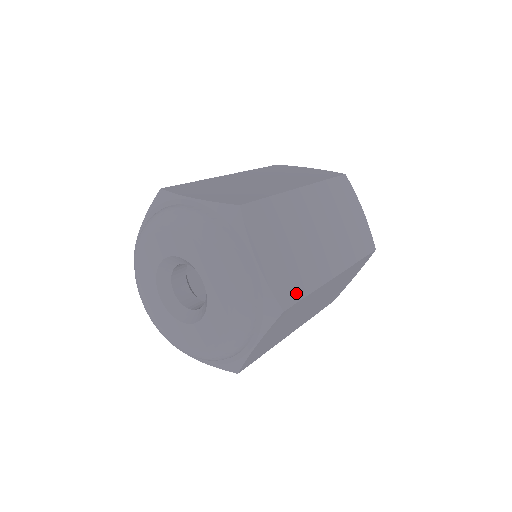
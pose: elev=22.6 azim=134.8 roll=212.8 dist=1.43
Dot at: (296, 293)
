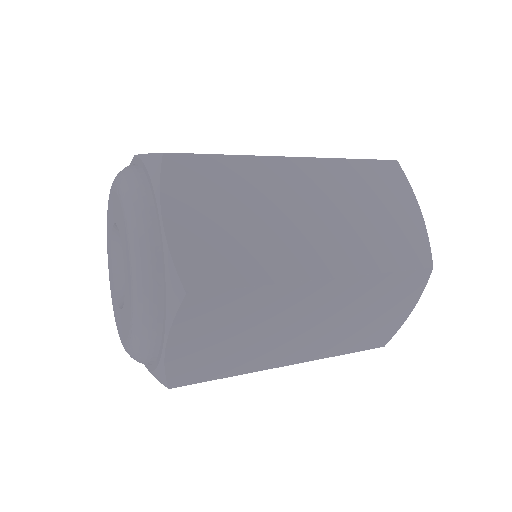
Dot at: (224, 278)
